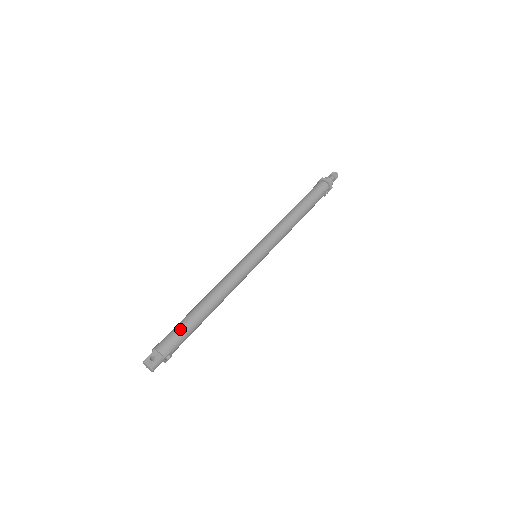
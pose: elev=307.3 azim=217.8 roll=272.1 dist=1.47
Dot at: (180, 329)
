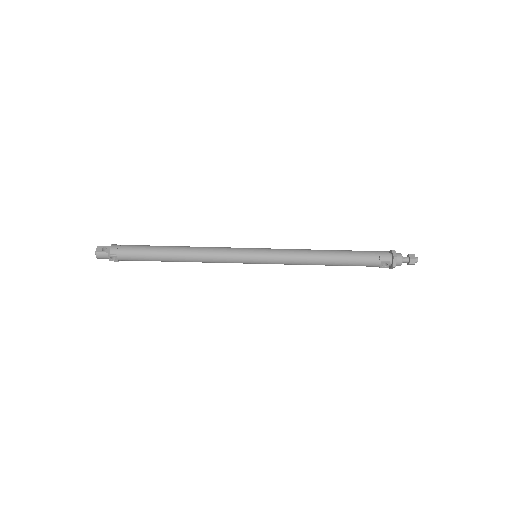
Dot at: (139, 248)
